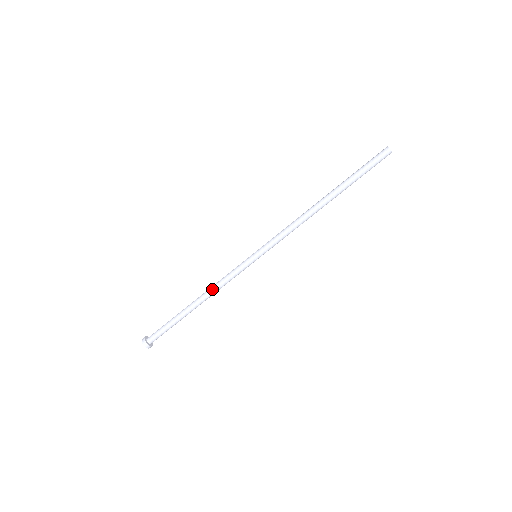
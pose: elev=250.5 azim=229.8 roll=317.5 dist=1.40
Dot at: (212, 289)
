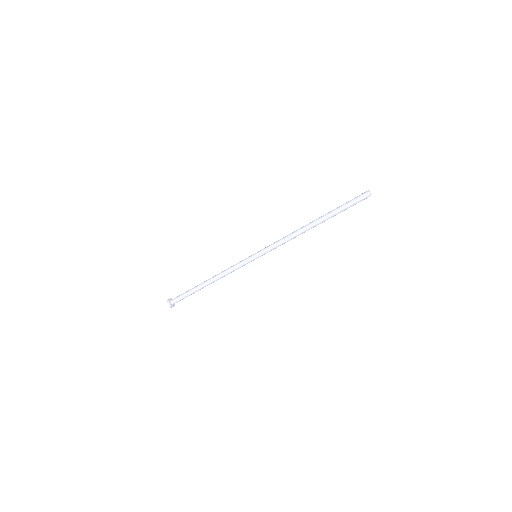
Dot at: (221, 275)
